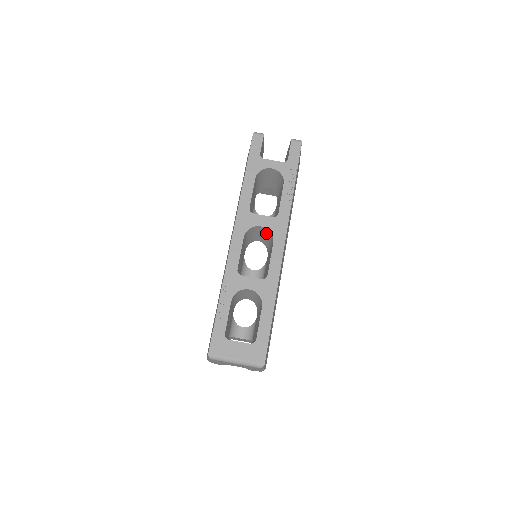
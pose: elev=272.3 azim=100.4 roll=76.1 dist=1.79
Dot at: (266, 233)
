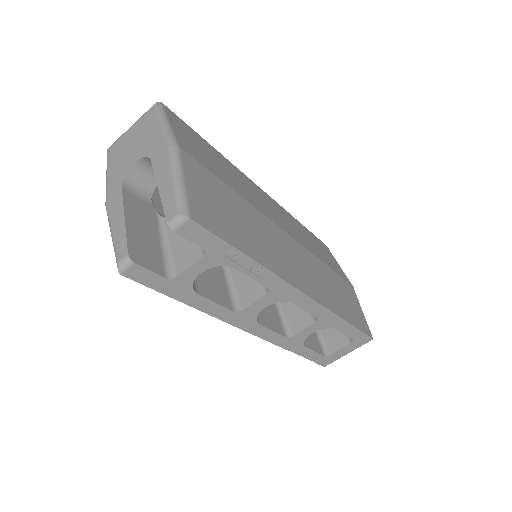
Dot at: occluded
